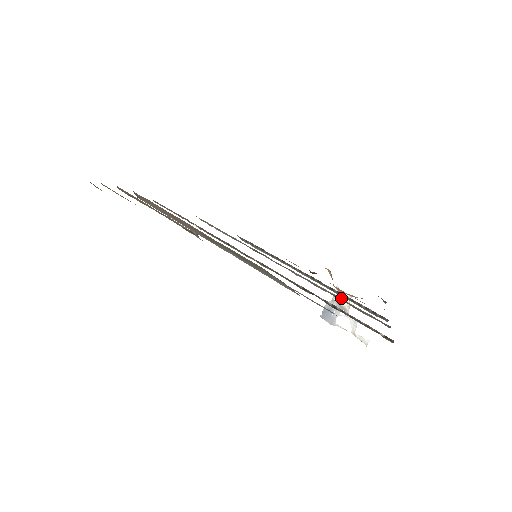
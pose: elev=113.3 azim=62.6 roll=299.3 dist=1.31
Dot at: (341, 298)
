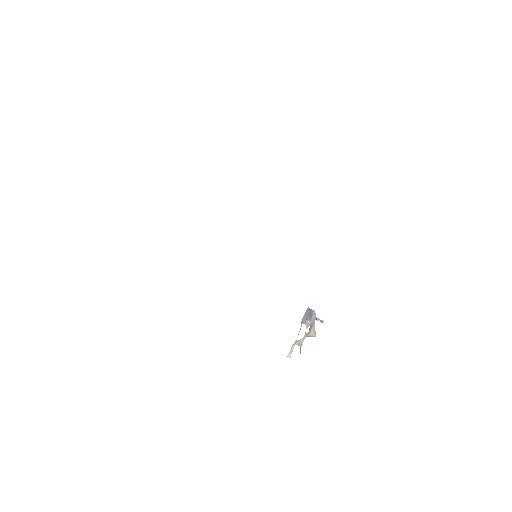
Dot at: occluded
